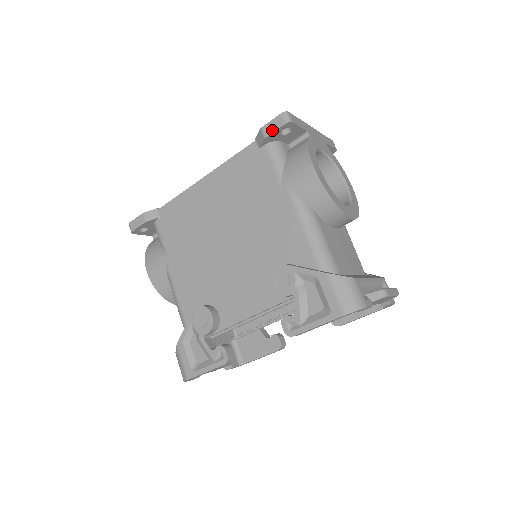
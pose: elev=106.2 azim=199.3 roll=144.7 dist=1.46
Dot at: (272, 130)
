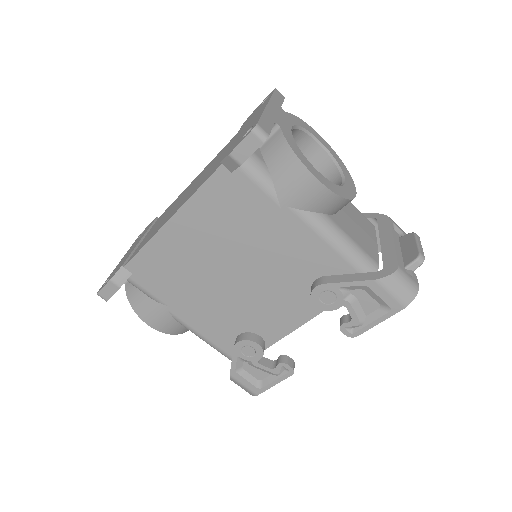
Dot at: (247, 154)
